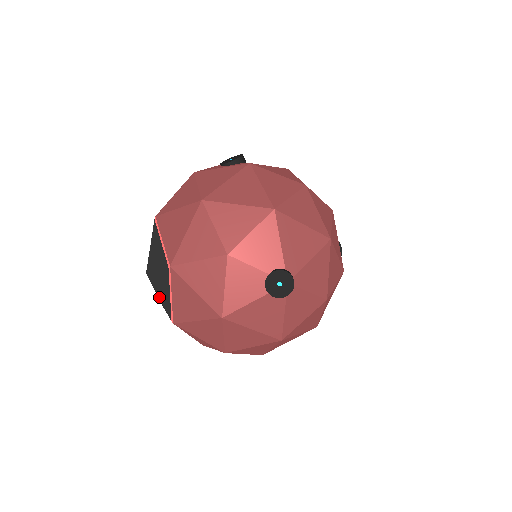
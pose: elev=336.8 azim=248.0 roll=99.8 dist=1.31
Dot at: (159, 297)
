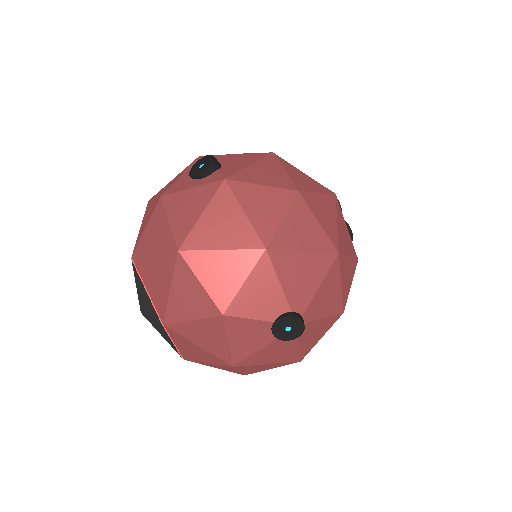
Dot at: (162, 336)
